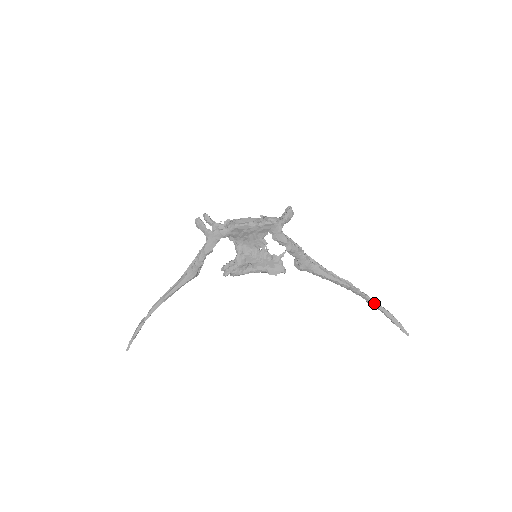
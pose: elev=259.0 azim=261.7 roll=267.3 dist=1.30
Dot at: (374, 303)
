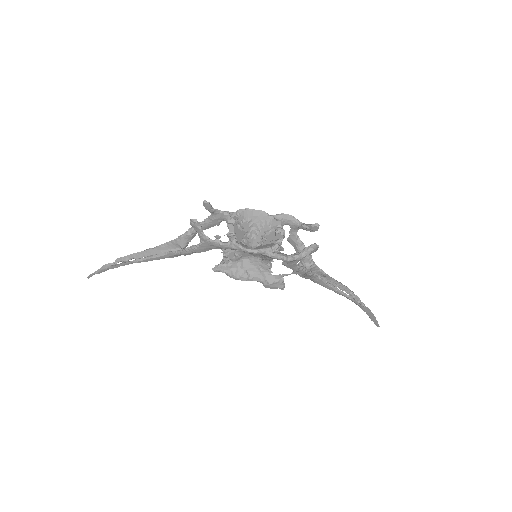
Dot at: (362, 307)
